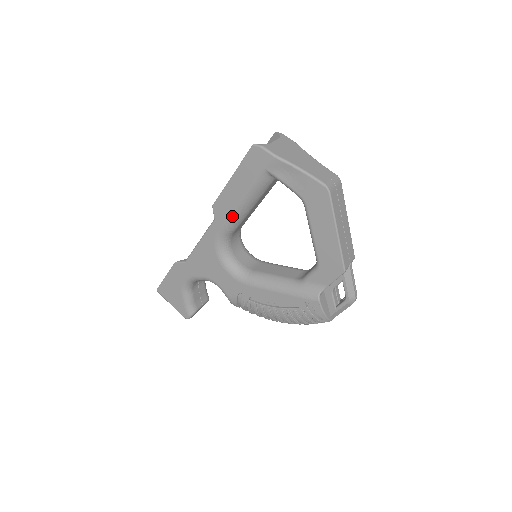
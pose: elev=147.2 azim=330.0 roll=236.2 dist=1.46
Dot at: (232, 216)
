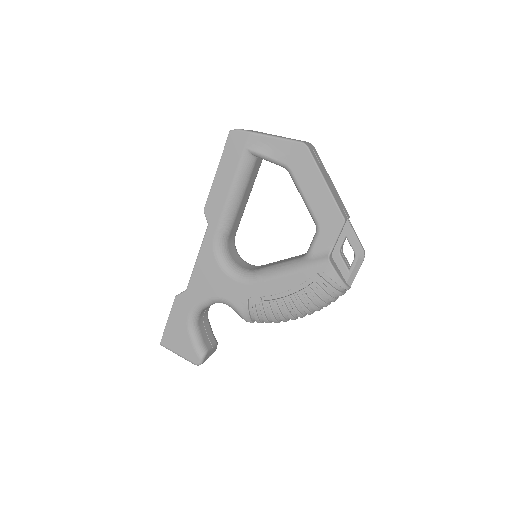
Dot at: (225, 212)
